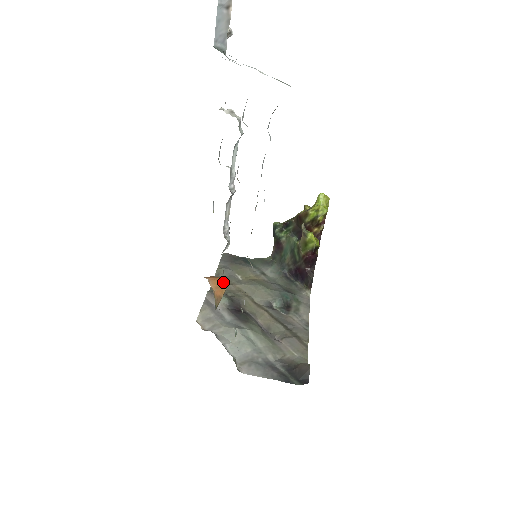
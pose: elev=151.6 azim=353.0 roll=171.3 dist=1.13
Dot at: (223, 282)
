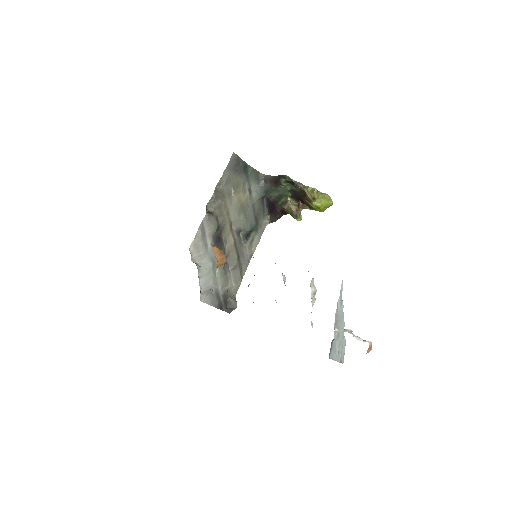
Dot at: (225, 261)
